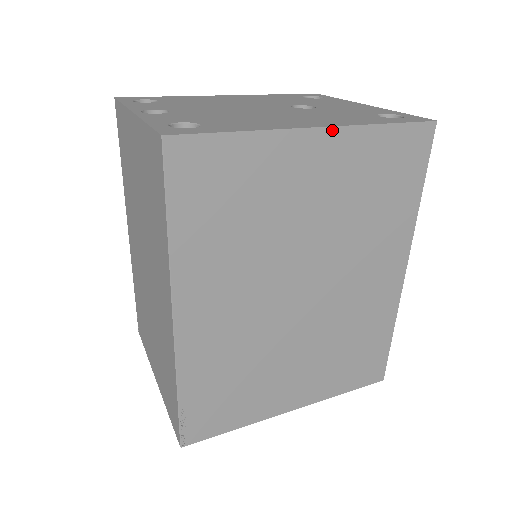
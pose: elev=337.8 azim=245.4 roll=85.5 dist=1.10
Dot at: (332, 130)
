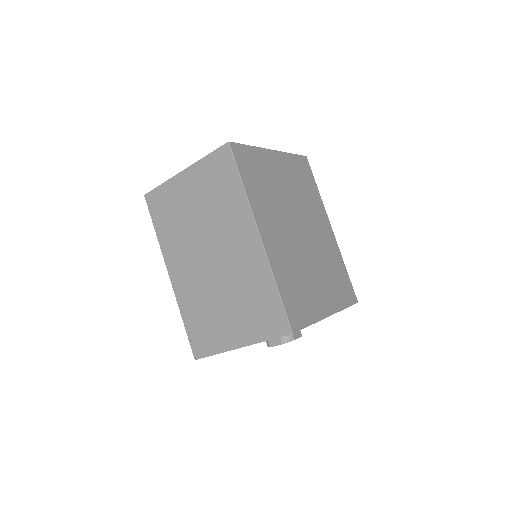
Dot at: (277, 152)
